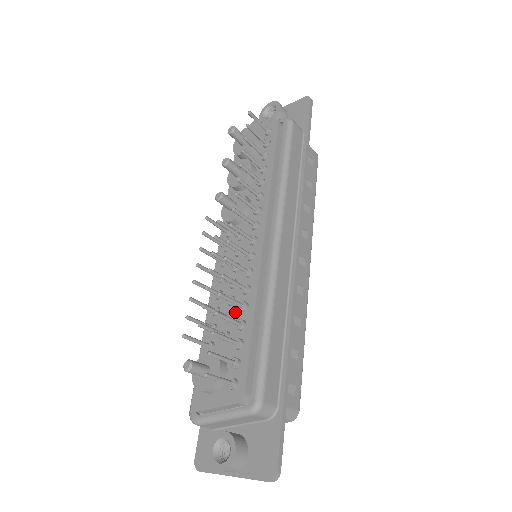
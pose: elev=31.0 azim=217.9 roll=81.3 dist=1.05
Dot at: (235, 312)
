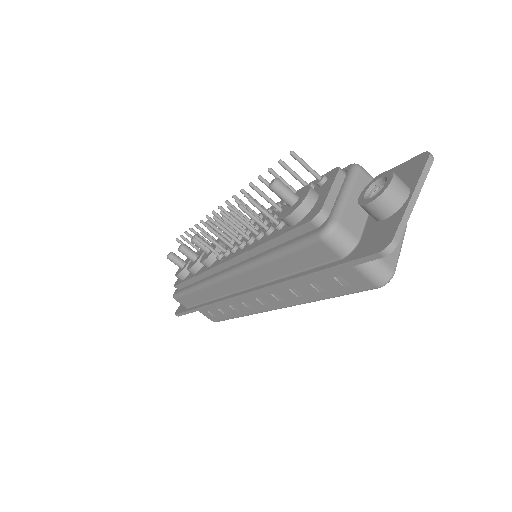
Dot at: occluded
